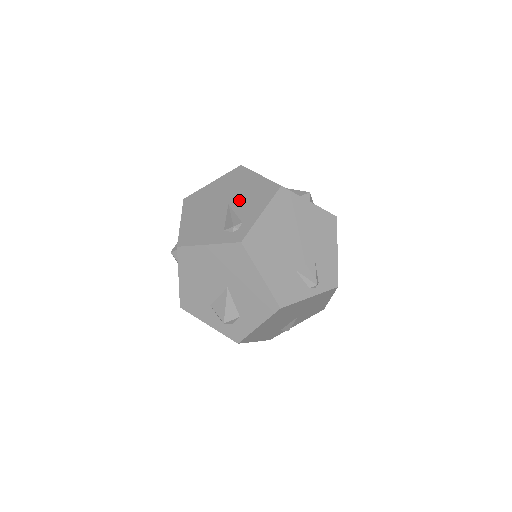
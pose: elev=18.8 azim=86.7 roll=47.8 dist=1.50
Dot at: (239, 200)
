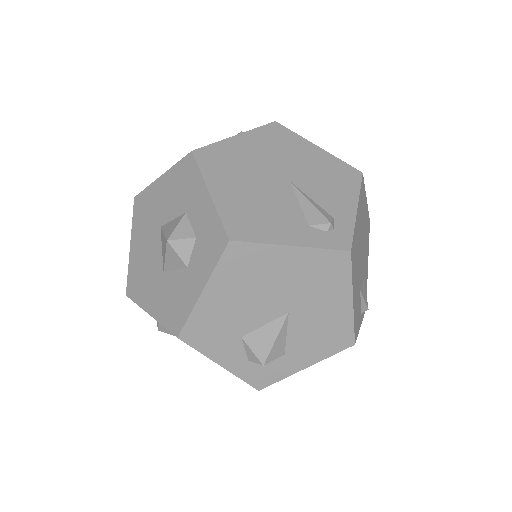
Dot at: (307, 179)
